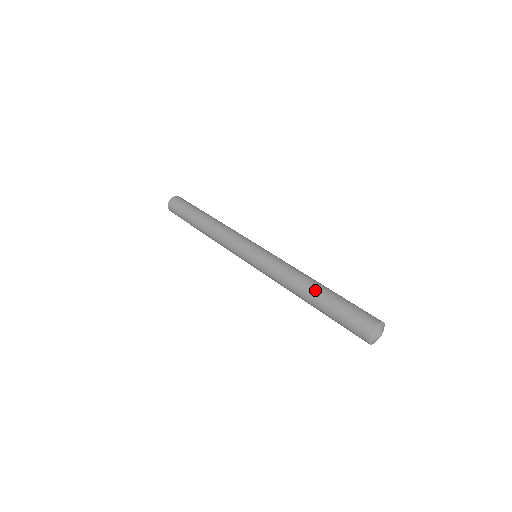
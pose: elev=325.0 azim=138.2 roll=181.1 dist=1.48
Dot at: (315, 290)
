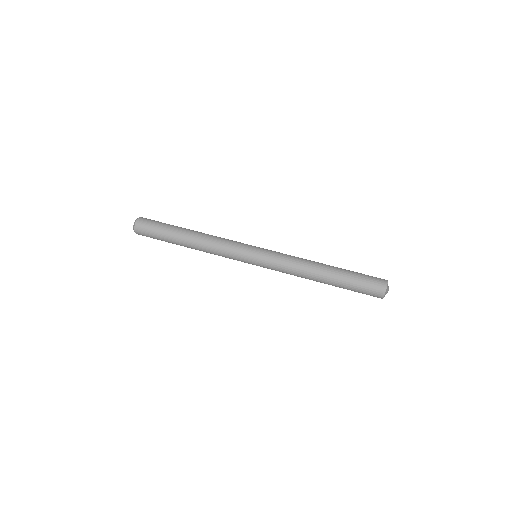
Dot at: (329, 270)
